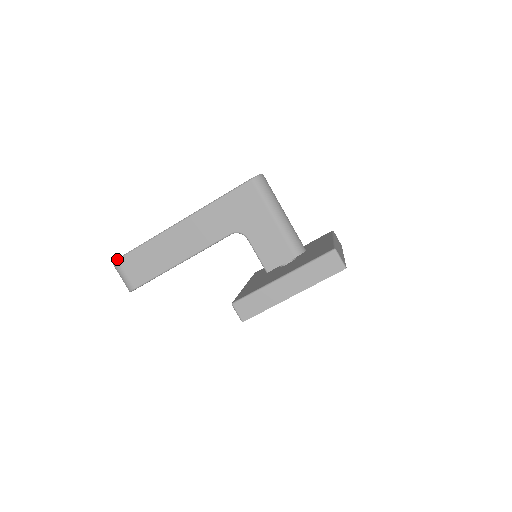
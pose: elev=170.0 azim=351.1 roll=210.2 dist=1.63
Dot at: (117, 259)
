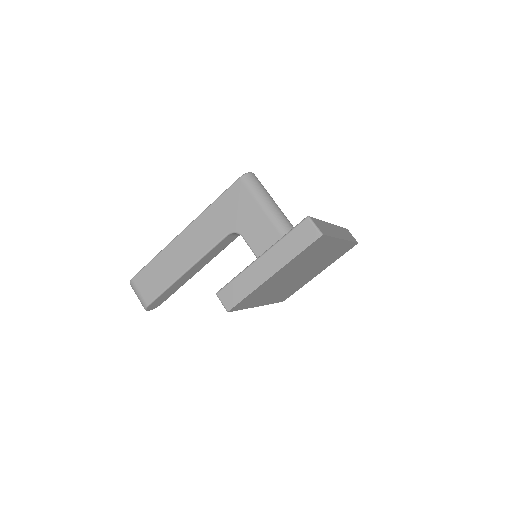
Dot at: (132, 278)
